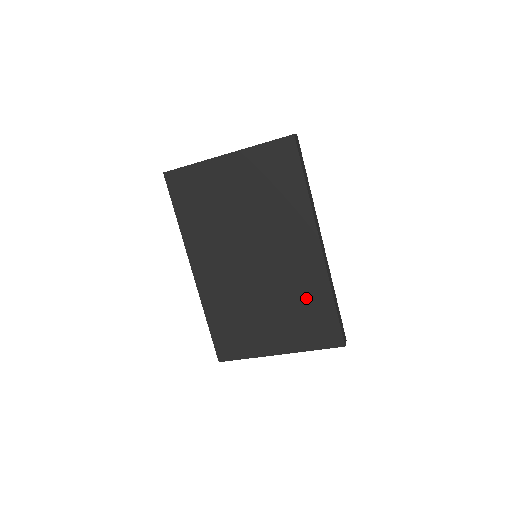
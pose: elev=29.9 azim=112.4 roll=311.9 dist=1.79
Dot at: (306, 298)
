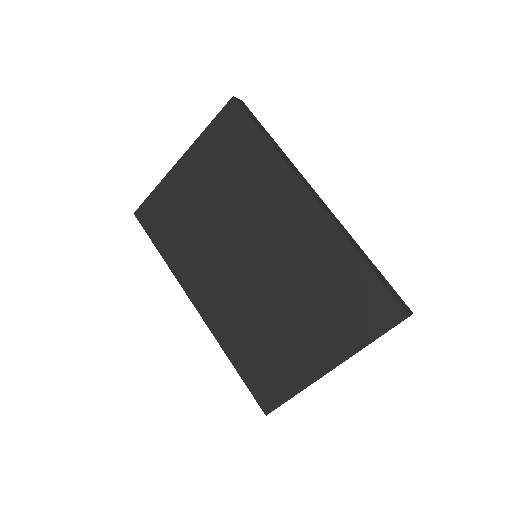
Dot at: (328, 274)
